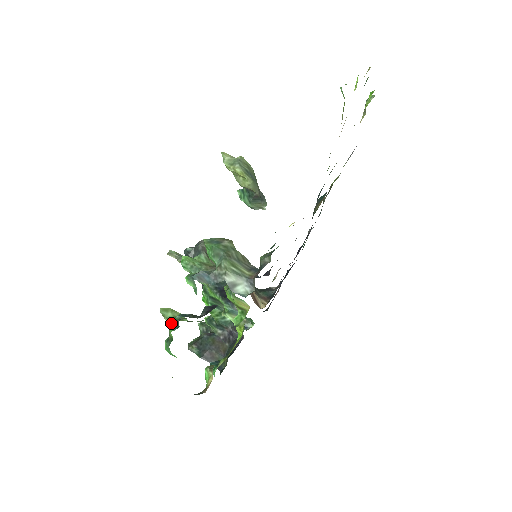
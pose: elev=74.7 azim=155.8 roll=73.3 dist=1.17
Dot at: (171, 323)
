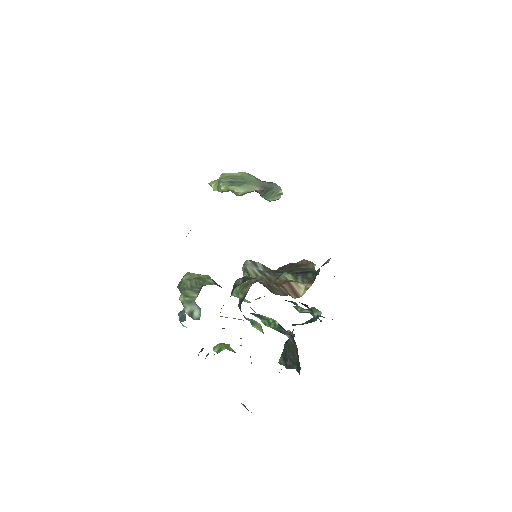
Dot at: occluded
